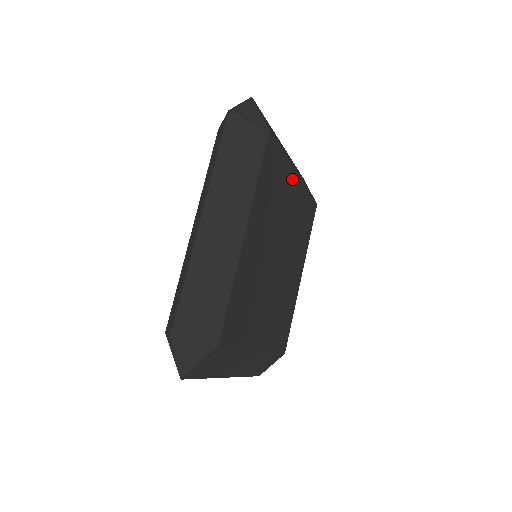
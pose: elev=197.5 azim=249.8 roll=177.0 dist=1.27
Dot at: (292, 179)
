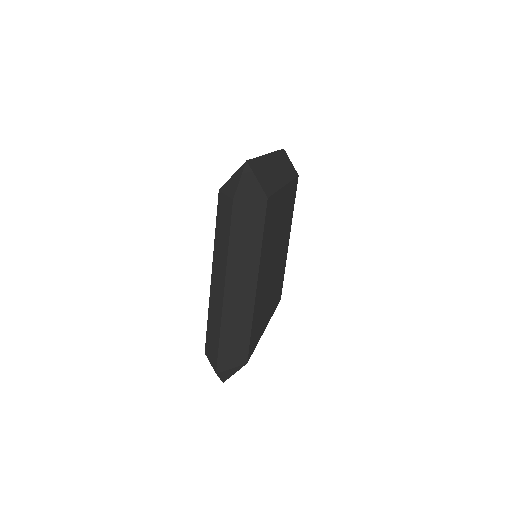
Dot at: (289, 234)
